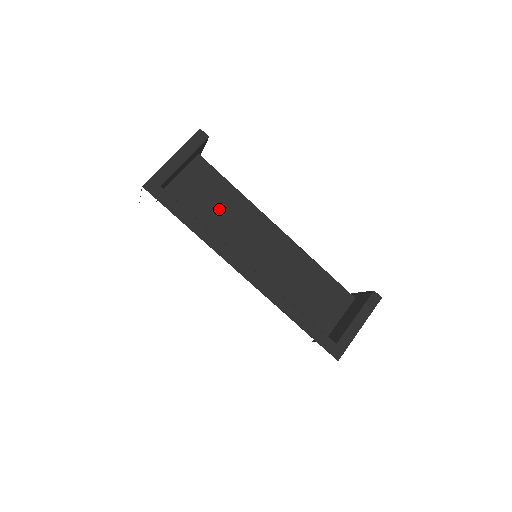
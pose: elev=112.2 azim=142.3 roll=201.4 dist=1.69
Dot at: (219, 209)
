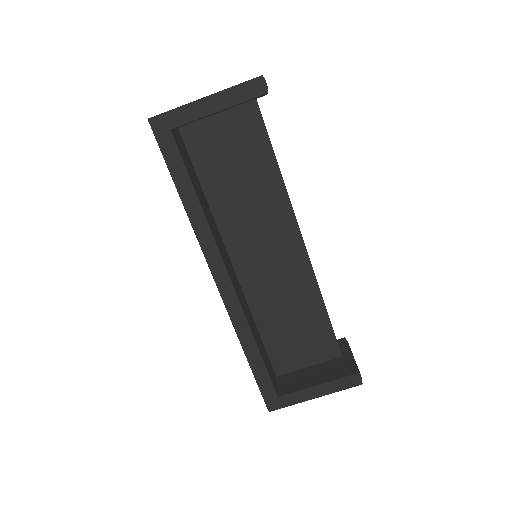
Dot at: (243, 181)
